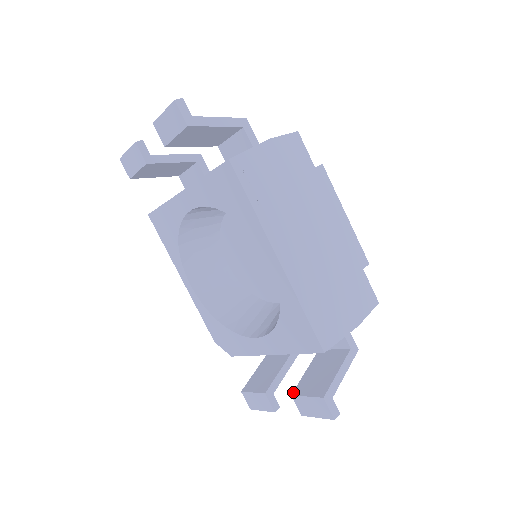
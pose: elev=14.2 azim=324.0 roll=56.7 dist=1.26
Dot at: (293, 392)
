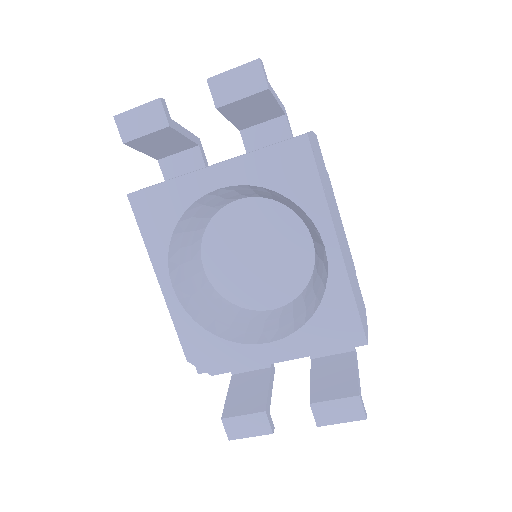
Dot at: (311, 400)
